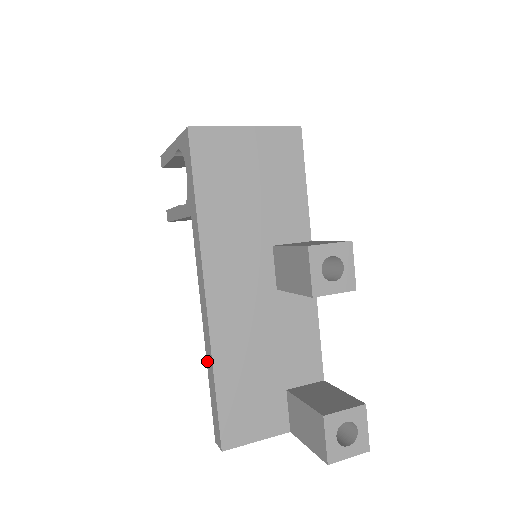
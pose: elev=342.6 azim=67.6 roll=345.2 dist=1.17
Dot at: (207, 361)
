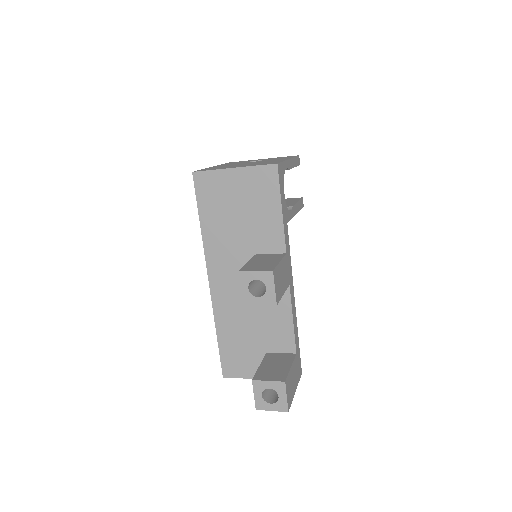
Dot at: occluded
